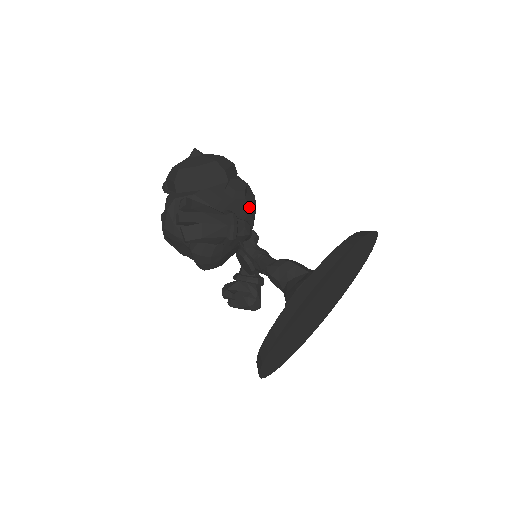
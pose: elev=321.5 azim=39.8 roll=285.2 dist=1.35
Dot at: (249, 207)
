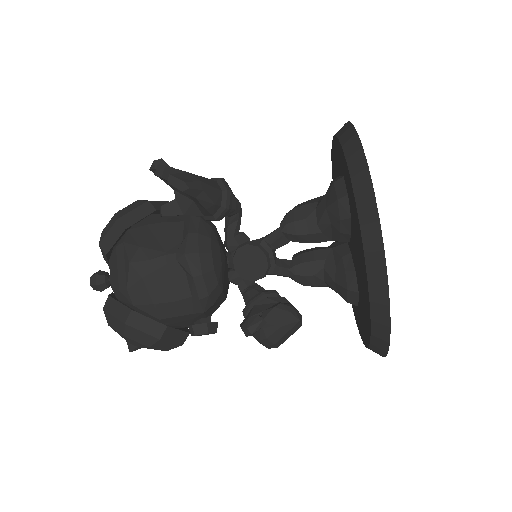
Dot at: occluded
